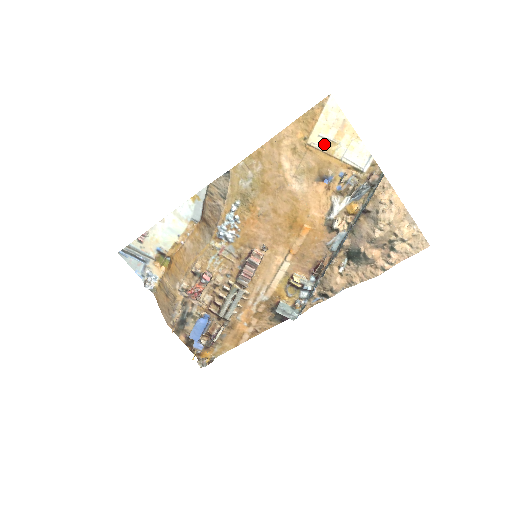
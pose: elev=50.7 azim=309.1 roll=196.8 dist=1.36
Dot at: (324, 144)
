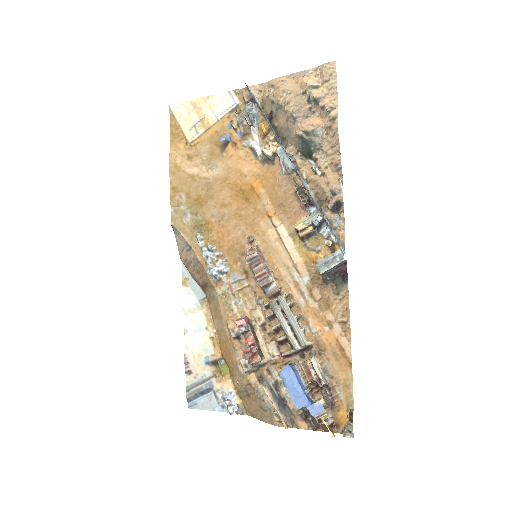
Dot at: (198, 129)
